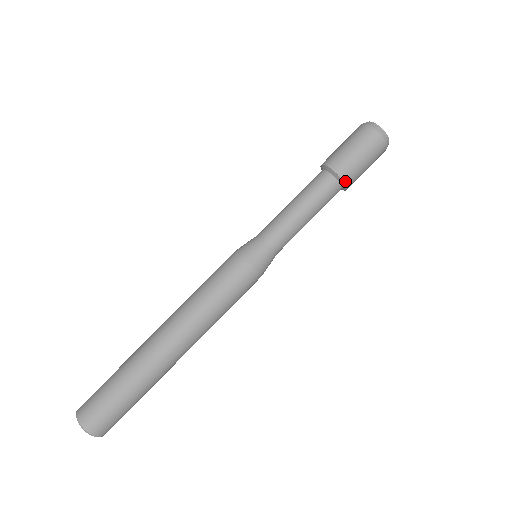
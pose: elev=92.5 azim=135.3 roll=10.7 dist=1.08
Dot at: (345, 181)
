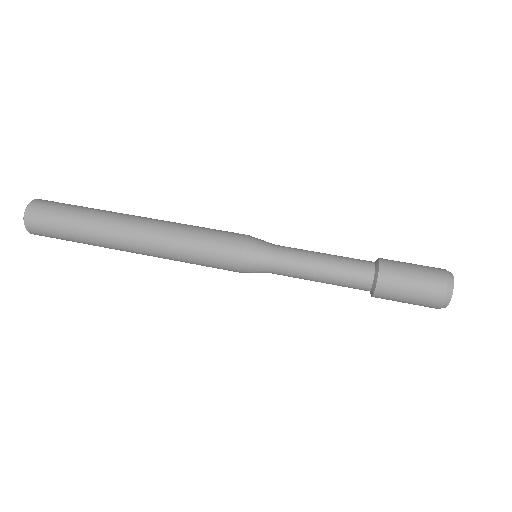
Dot at: (378, 286)
